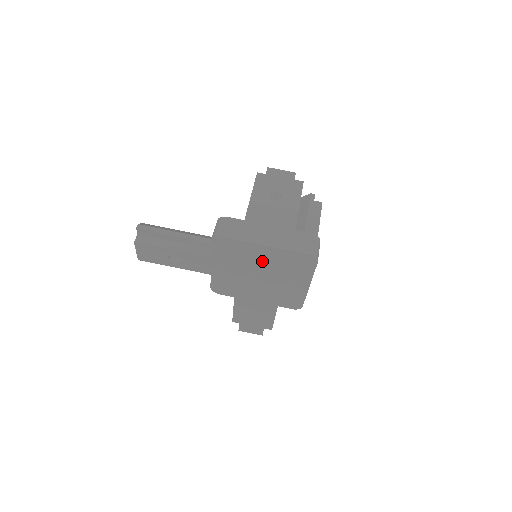
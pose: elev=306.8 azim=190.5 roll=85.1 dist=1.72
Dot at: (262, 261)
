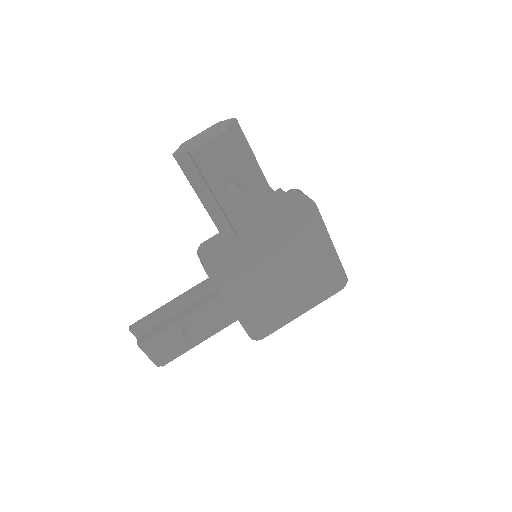
Dot at: (308, 258)
